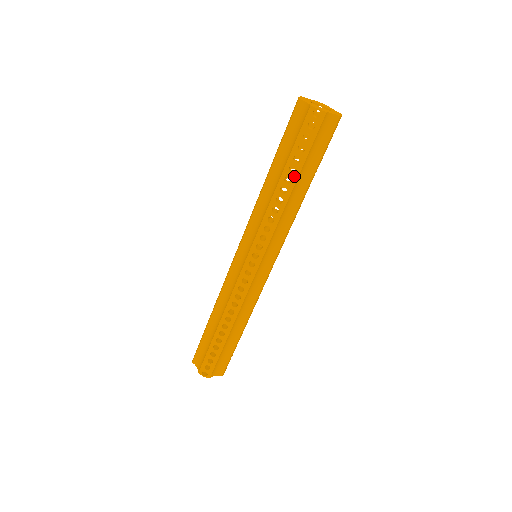
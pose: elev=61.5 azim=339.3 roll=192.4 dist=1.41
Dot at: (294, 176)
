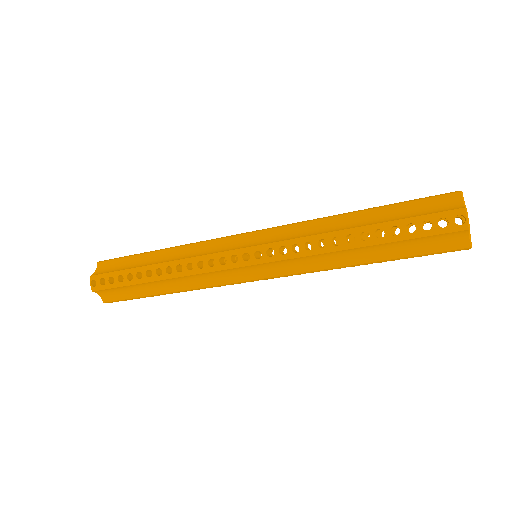
Dot at: (374, 240)
